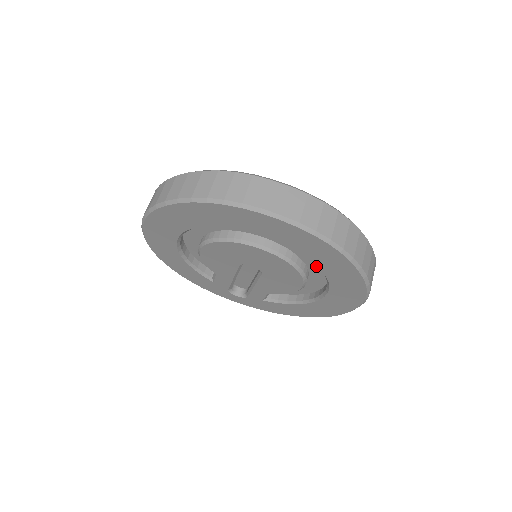
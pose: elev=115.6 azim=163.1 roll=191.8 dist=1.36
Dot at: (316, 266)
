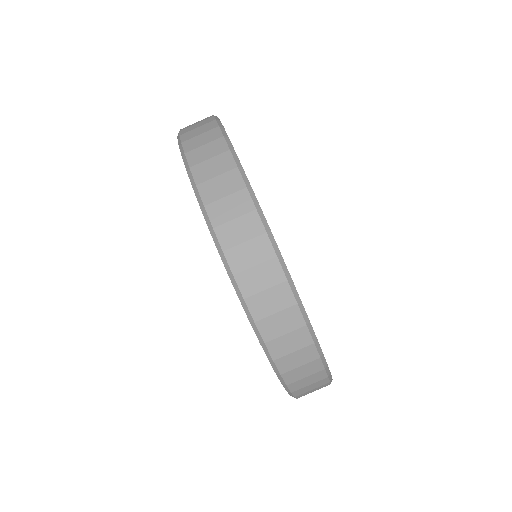
Dot at: occluded
